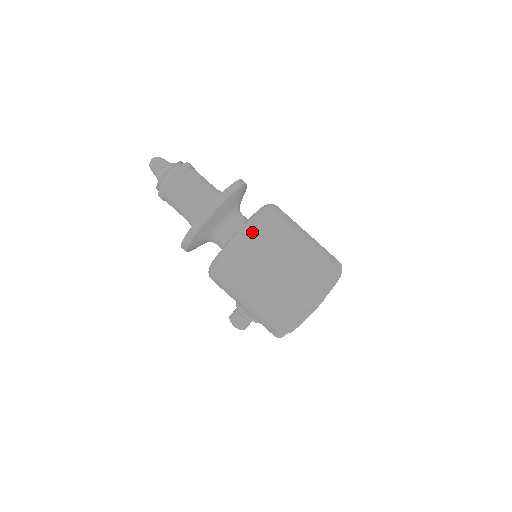
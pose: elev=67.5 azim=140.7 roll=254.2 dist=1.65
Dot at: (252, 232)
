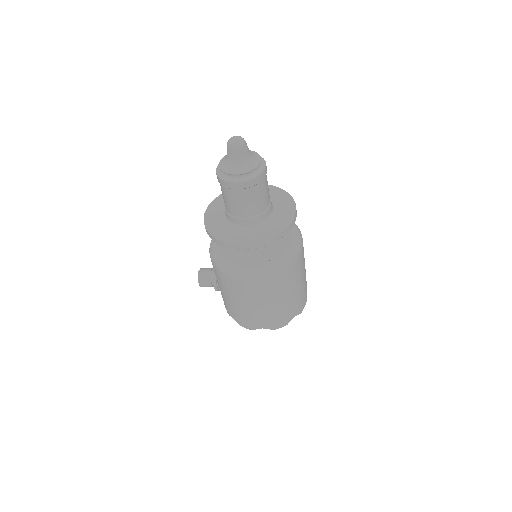
Dot at: (278, 274)
